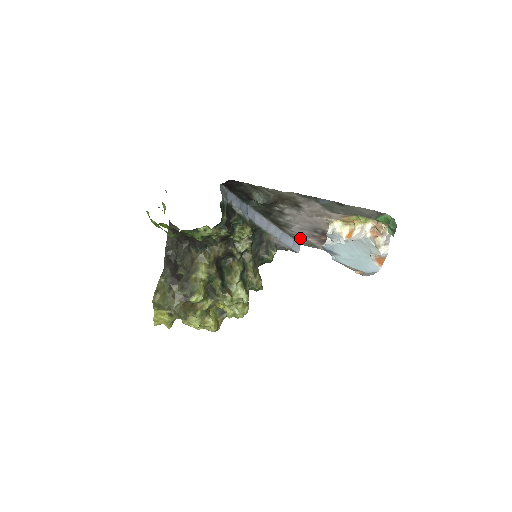
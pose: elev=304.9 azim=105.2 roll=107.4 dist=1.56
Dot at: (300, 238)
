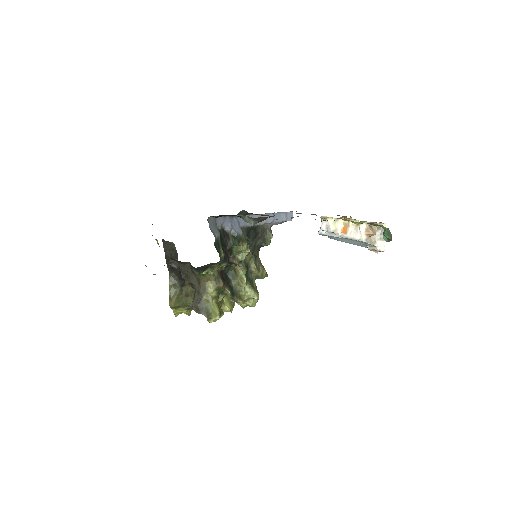
Dot at: occluded
